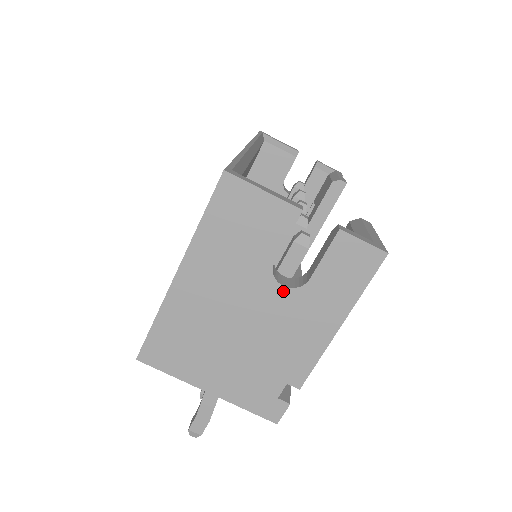
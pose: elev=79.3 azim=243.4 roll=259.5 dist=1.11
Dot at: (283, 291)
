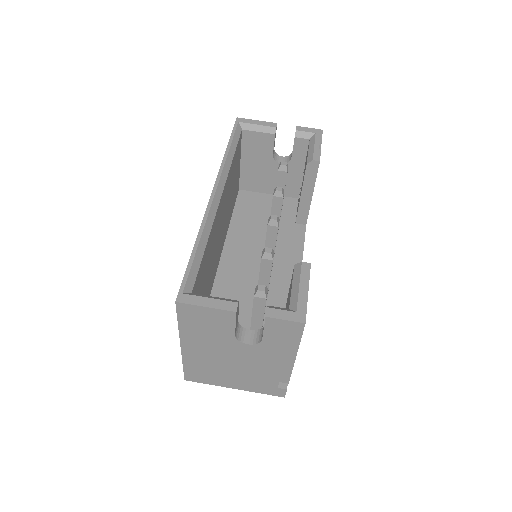
Dot at: (249, 346)
